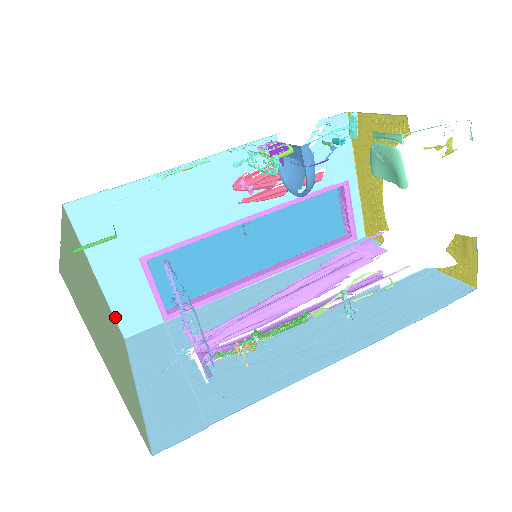
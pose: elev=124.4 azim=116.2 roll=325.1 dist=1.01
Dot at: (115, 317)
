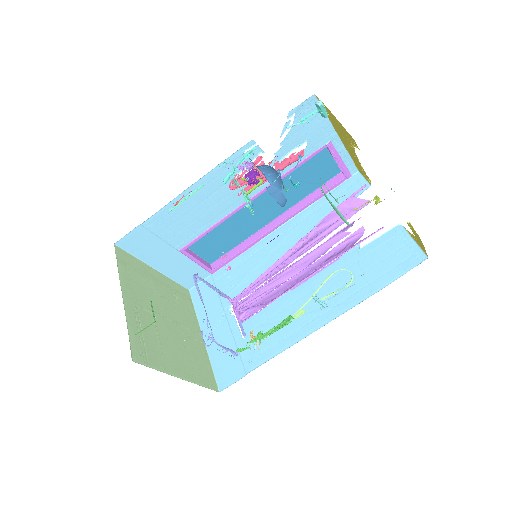
Dot at: (178, 282)
